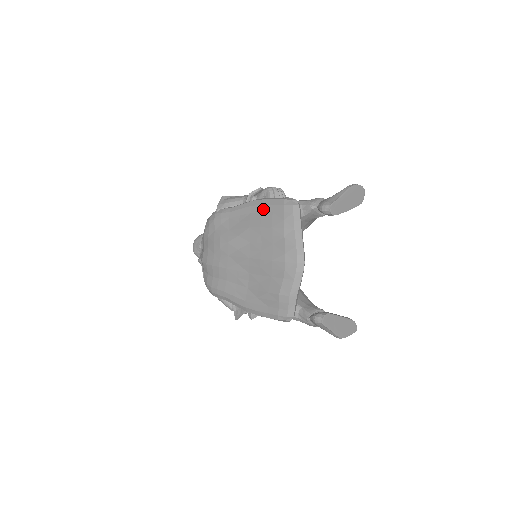
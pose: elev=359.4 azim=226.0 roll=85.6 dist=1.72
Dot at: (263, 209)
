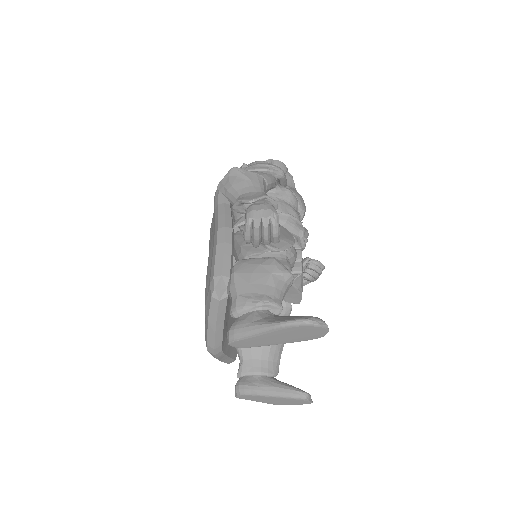
Dot at: (211, 257)
